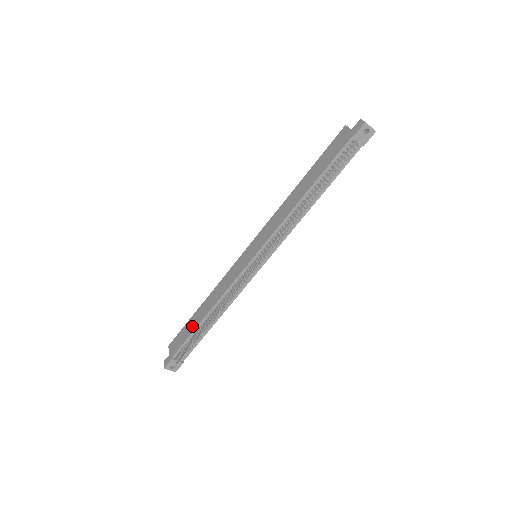
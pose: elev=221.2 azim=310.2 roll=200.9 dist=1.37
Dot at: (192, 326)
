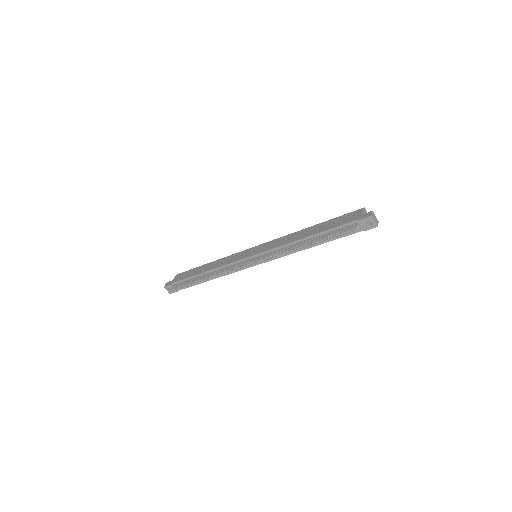
Dot at: (194, 273)
